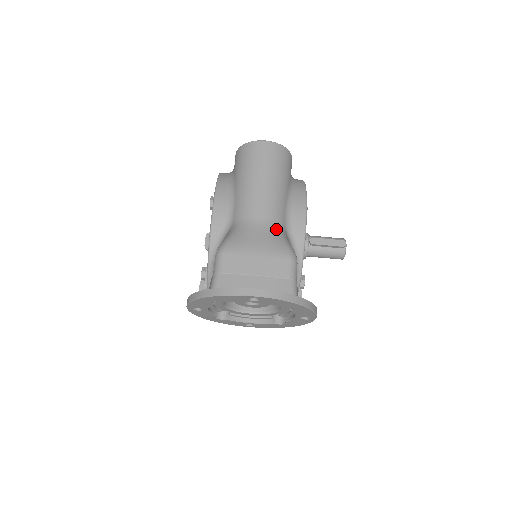
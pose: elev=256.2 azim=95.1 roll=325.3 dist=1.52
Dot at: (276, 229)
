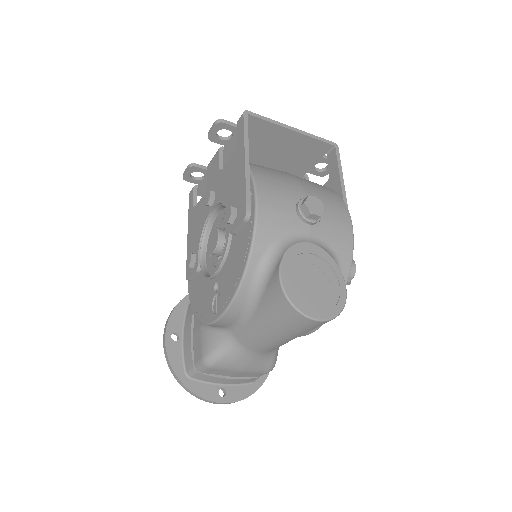
Dot at: (271, 353)
